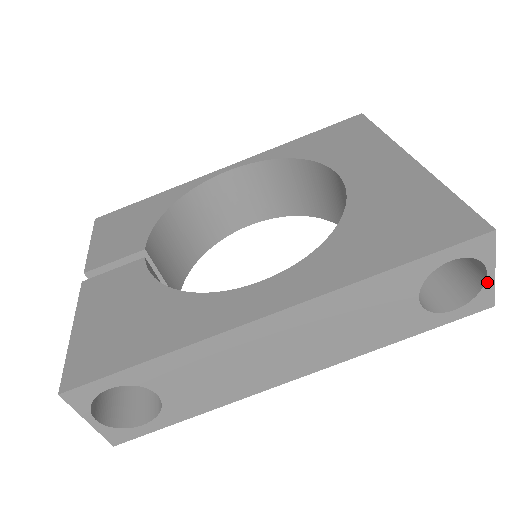
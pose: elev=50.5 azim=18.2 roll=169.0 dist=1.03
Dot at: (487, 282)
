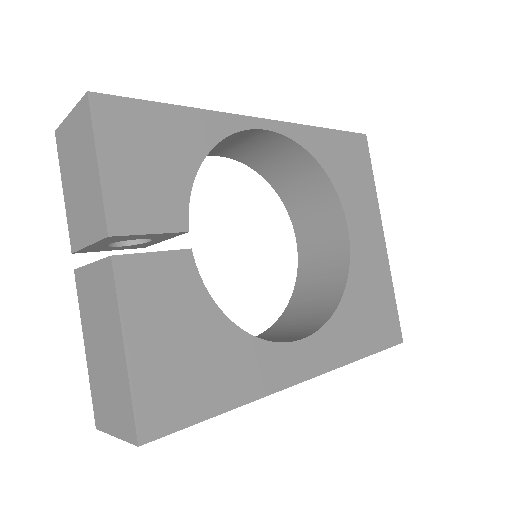
Dot at: occluded
